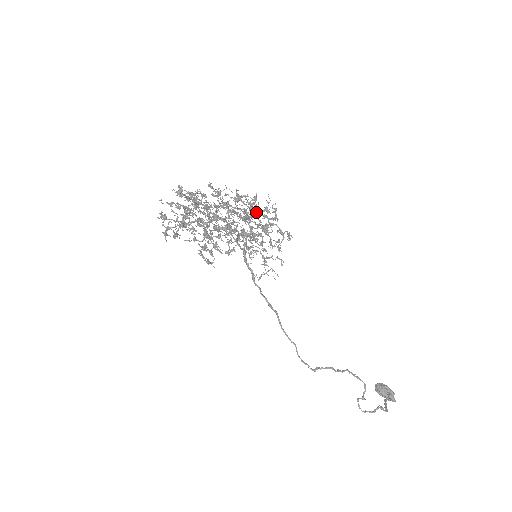
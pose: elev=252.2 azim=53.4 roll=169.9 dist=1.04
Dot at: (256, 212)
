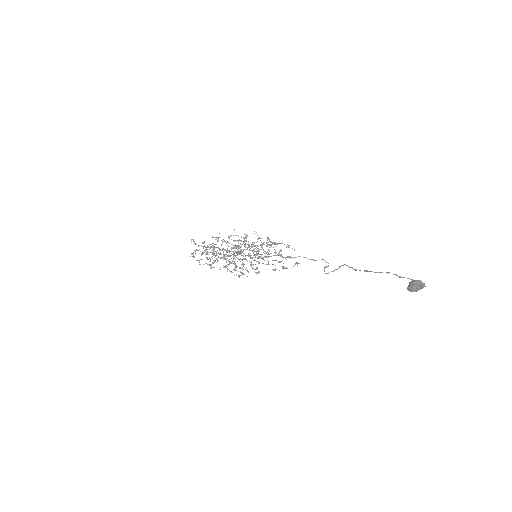
Dot at: occluded
